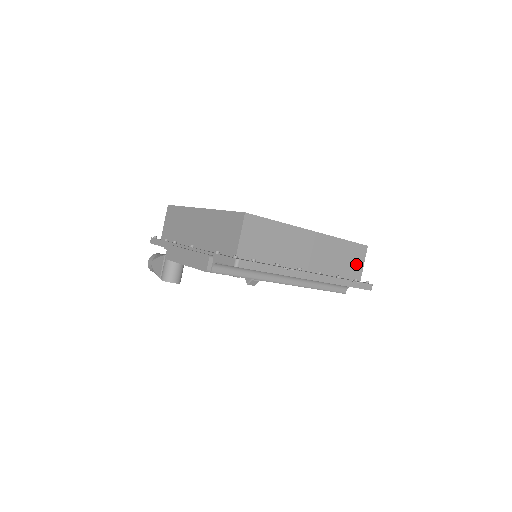
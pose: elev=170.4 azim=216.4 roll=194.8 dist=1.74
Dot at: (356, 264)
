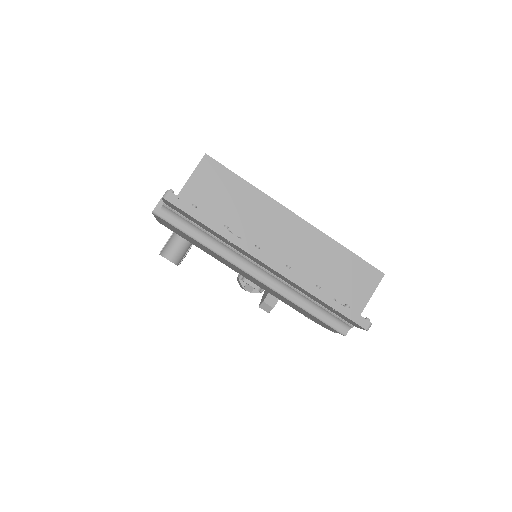
Dot at: (358, 289)
